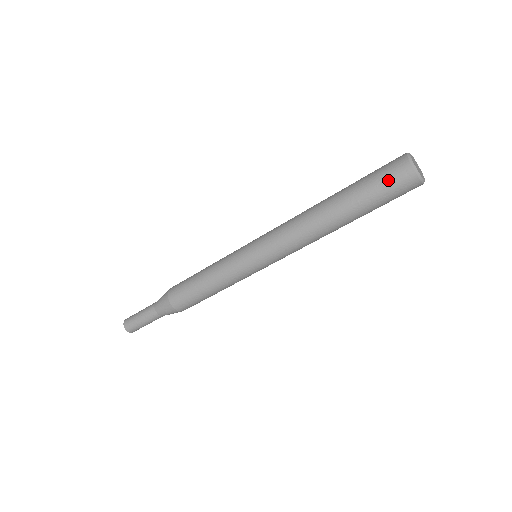
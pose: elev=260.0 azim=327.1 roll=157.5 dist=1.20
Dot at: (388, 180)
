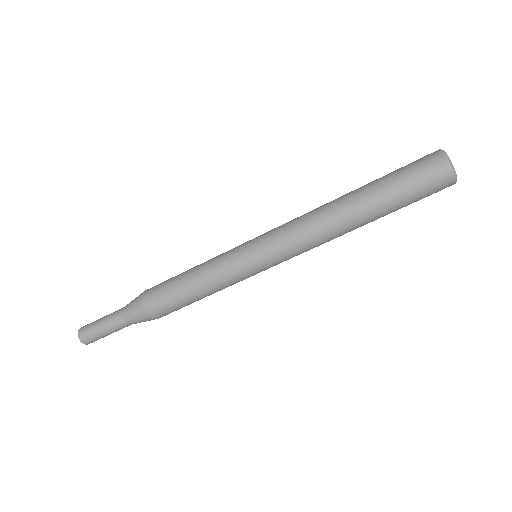
Dot at: (428, 190)
